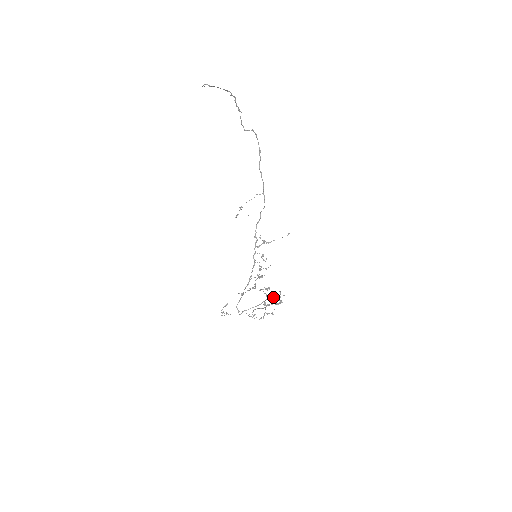
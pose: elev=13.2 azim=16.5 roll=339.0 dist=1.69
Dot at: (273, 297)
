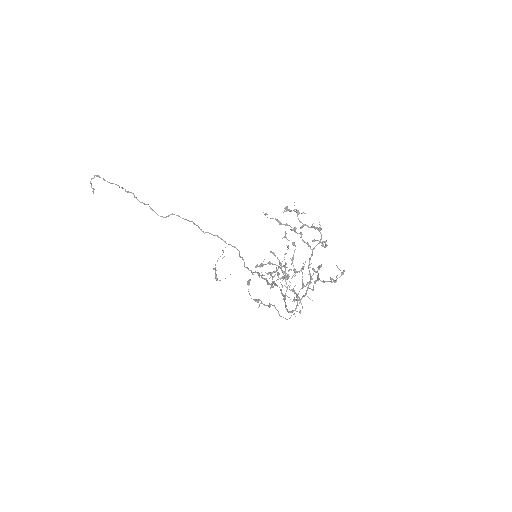
Dot at: occluded
